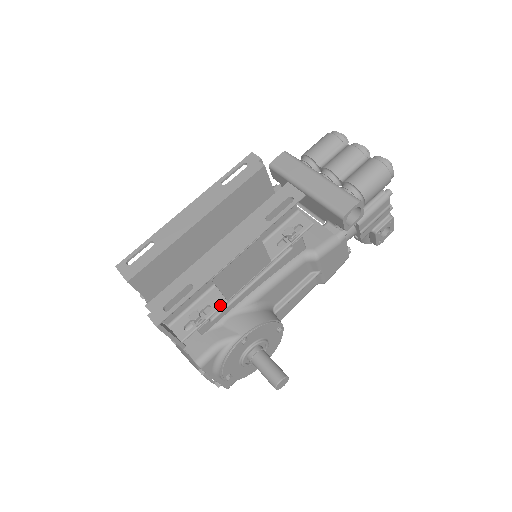
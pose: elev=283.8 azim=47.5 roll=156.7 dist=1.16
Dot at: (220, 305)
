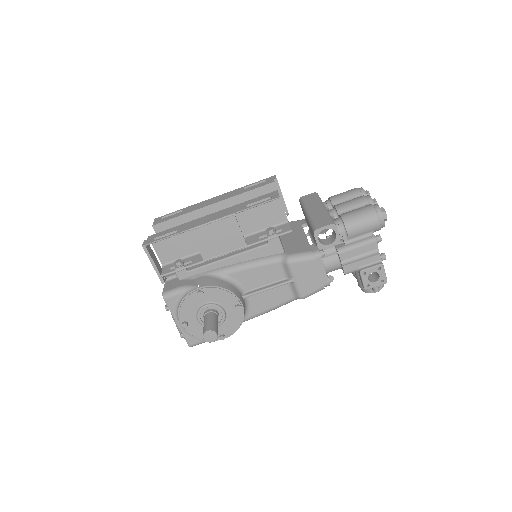
Dot at: (198, 262)
